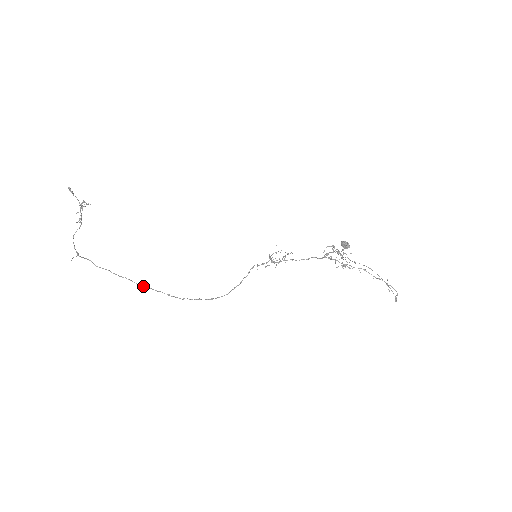
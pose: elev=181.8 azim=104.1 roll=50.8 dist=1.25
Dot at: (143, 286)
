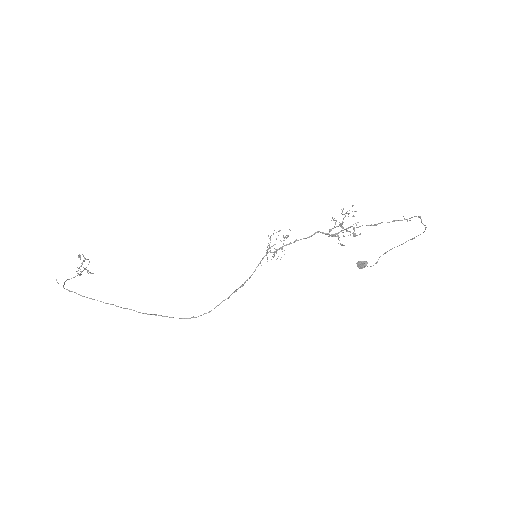
Dot at: (126, 308)
